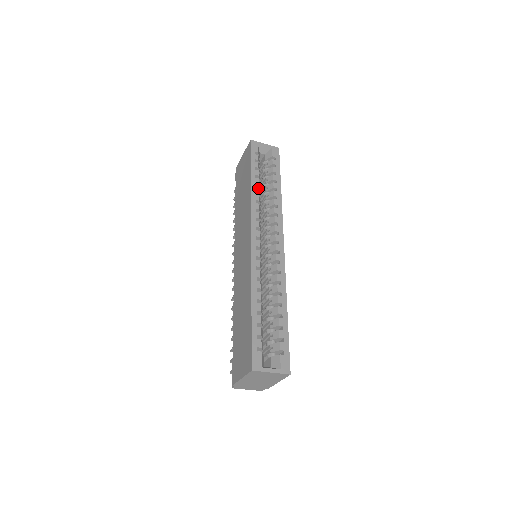
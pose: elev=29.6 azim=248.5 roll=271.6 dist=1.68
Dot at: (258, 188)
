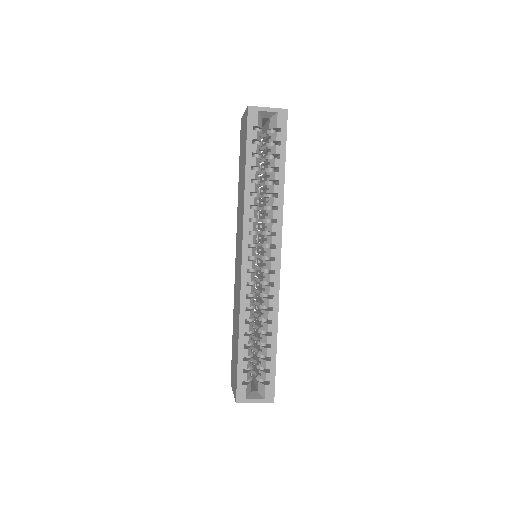
Dot at: (254, 186)
